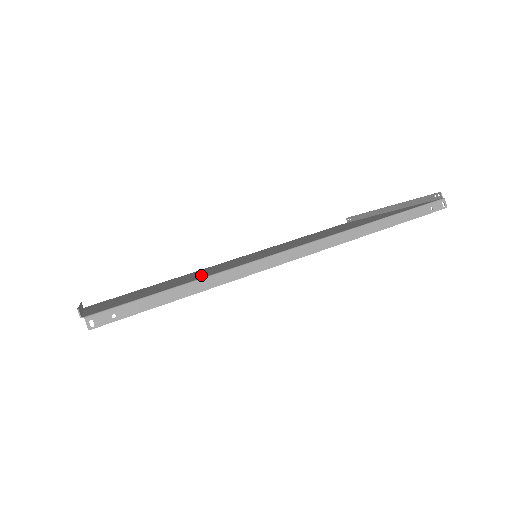
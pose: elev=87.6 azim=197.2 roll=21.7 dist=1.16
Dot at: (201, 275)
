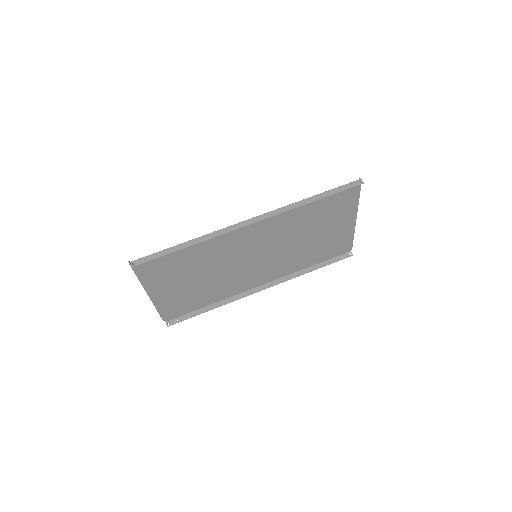
Dot at: (205, 253)
